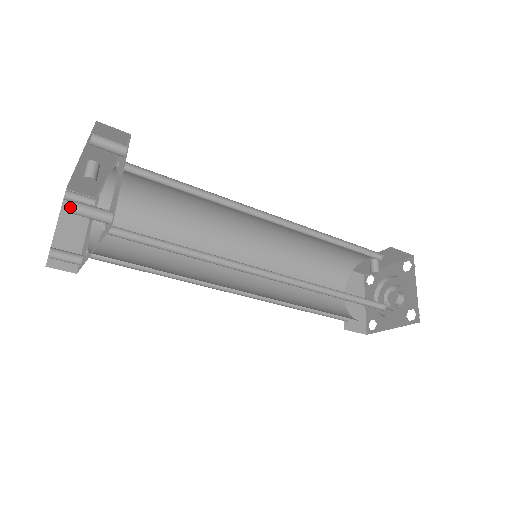
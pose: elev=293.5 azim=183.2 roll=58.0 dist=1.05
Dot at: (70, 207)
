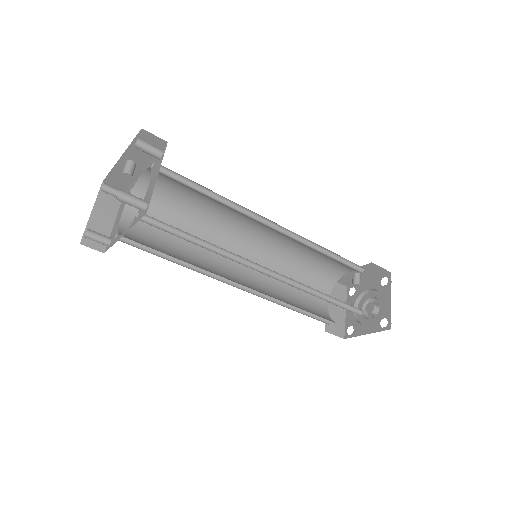
Dot at: (104, 197)
